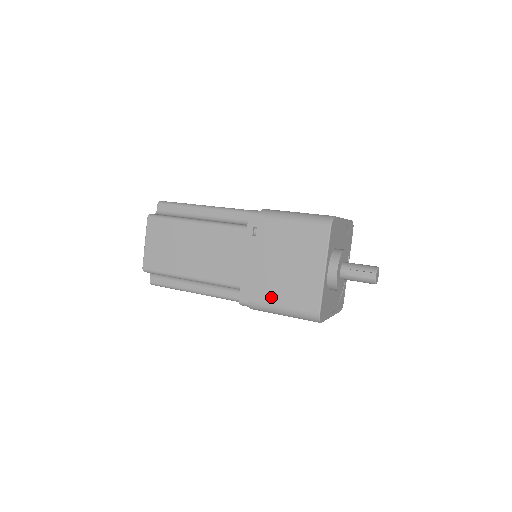
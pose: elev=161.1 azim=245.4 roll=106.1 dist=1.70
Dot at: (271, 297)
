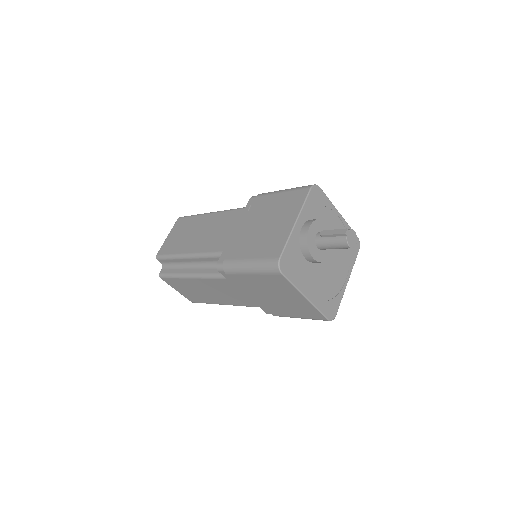
Dot at: (243, 253)
